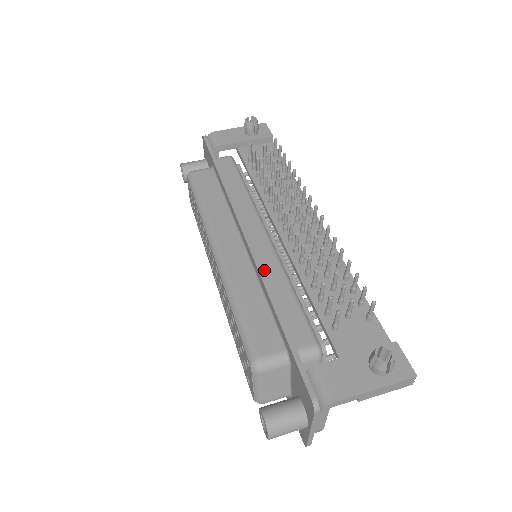
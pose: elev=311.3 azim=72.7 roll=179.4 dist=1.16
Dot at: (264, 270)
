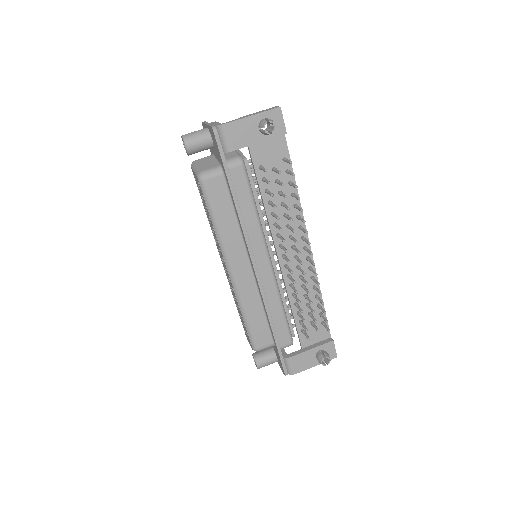
Dot at: (266, 296)
